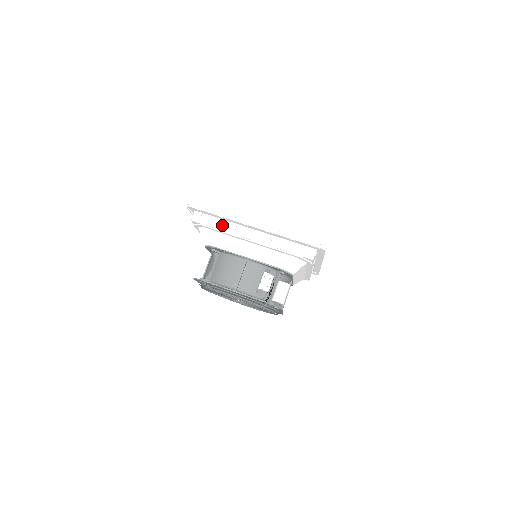
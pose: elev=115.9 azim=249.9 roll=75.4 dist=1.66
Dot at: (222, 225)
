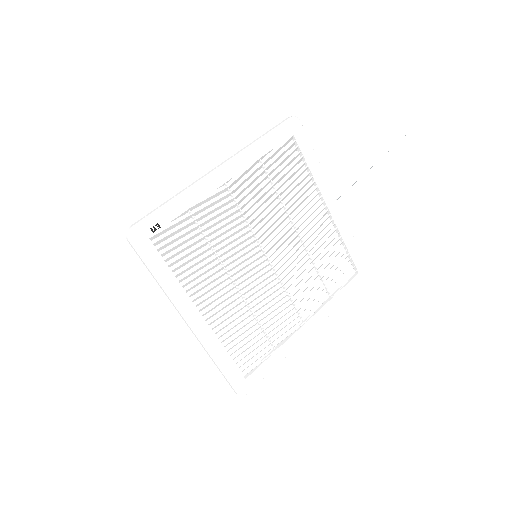
Dot at: occluded
